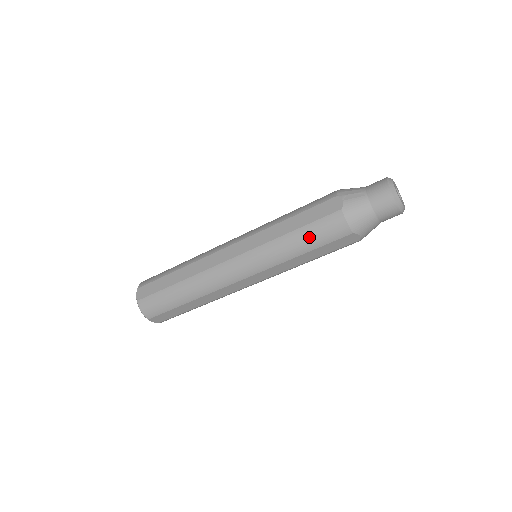
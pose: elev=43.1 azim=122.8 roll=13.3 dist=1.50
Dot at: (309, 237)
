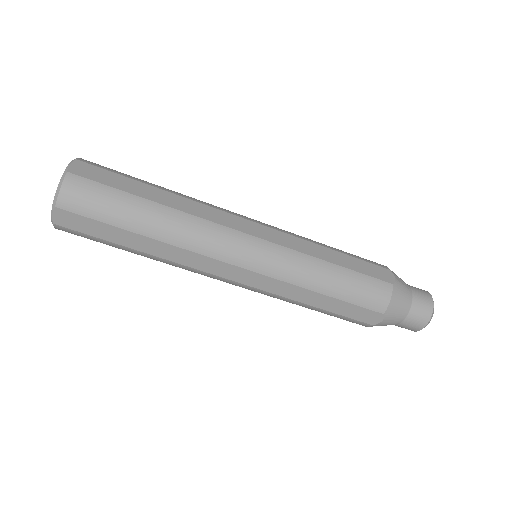
Dot at: (348, 284)
